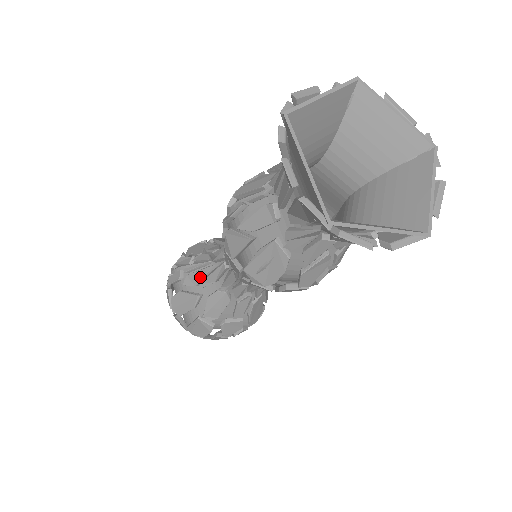
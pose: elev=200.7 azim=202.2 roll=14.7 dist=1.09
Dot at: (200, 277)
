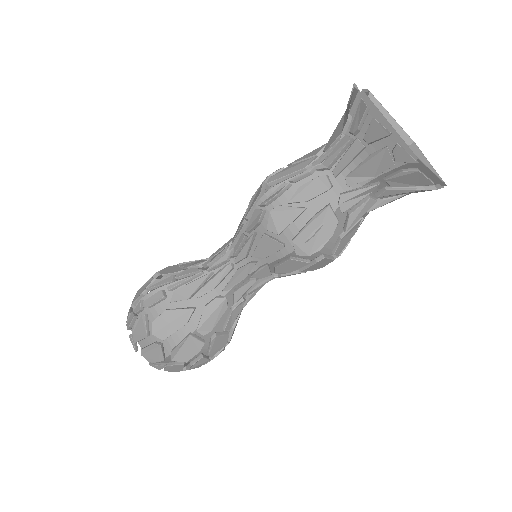
Dot at: (194, 288)
